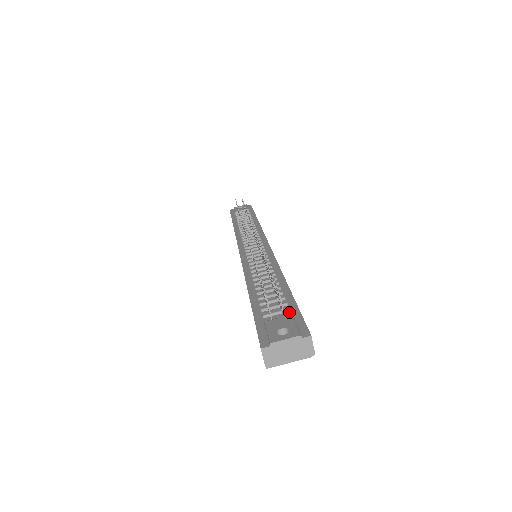
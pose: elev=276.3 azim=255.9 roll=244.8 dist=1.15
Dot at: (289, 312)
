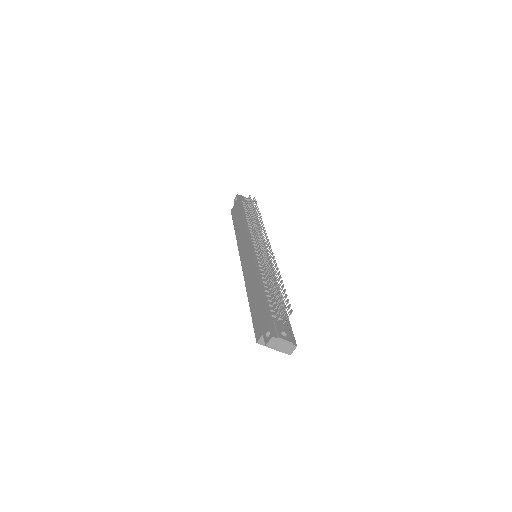
Dot at: (285, 322)
